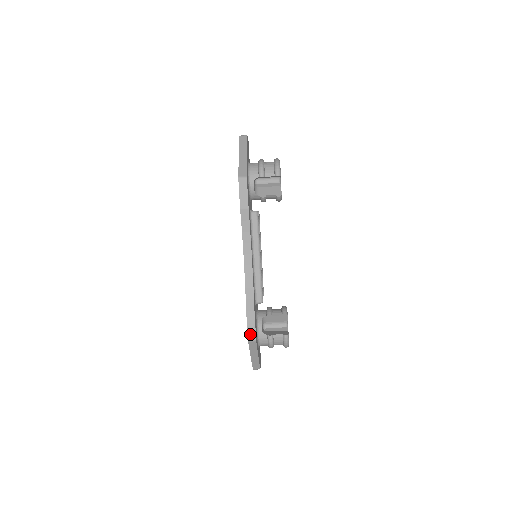
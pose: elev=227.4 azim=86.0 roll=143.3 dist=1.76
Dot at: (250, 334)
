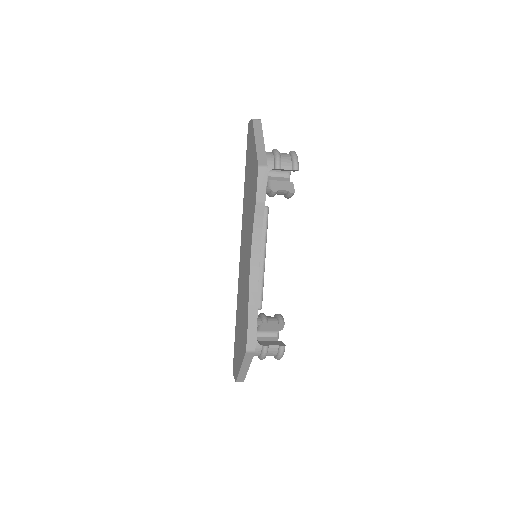
Dot at: (249, 344)
